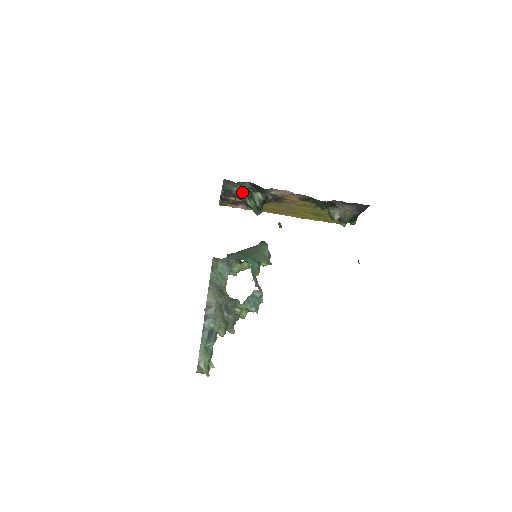
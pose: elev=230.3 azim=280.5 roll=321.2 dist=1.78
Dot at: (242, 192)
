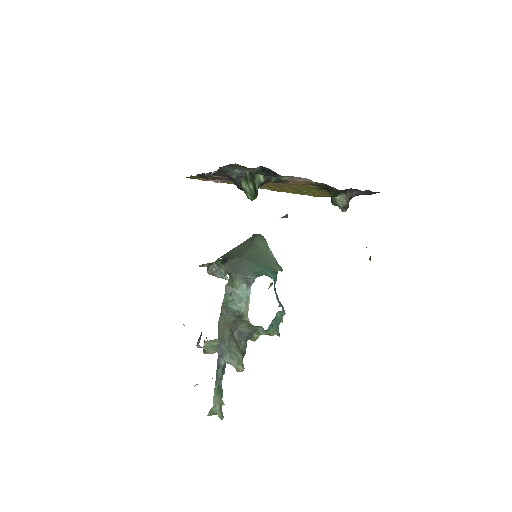
Dot at: (242, 174)
